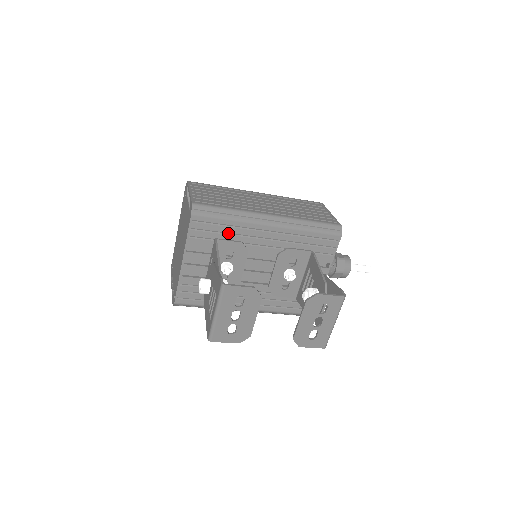
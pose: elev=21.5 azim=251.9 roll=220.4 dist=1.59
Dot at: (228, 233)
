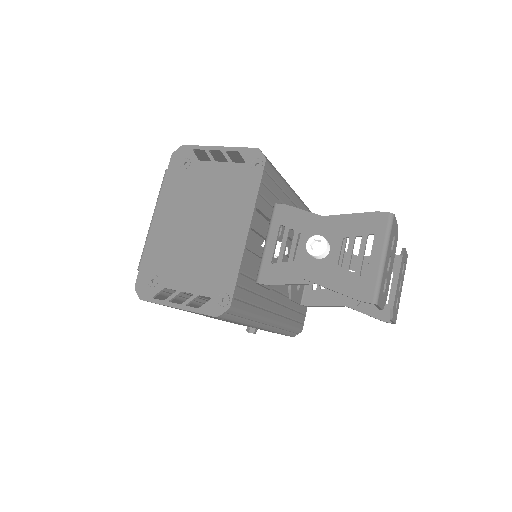
Dot at: (280, 200)
